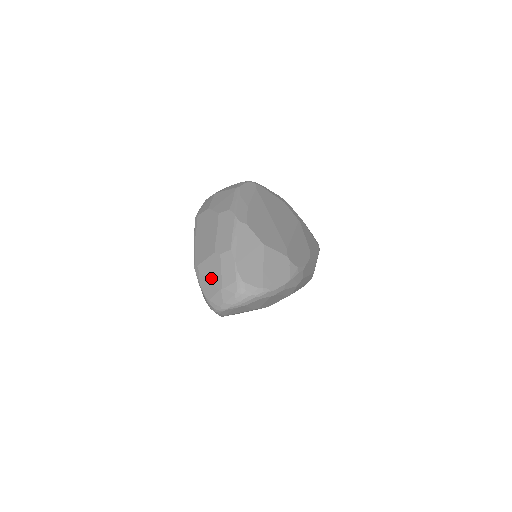
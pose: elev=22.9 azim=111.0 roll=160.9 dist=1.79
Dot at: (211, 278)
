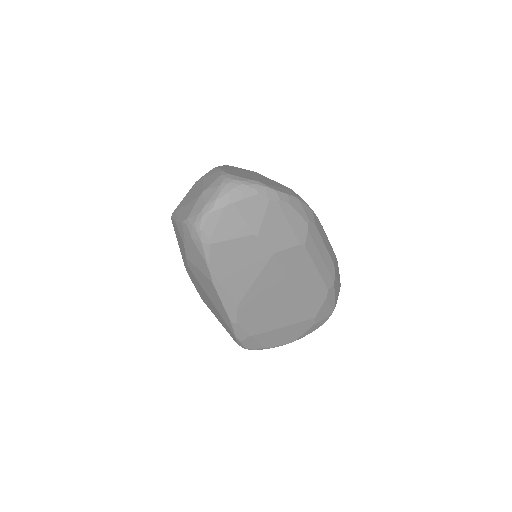
Dot at: (190, 199)
